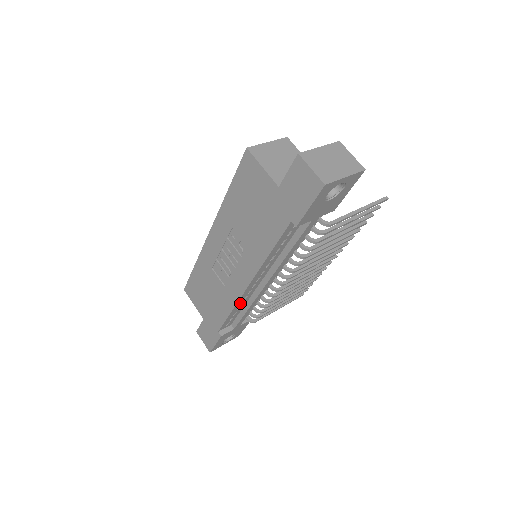
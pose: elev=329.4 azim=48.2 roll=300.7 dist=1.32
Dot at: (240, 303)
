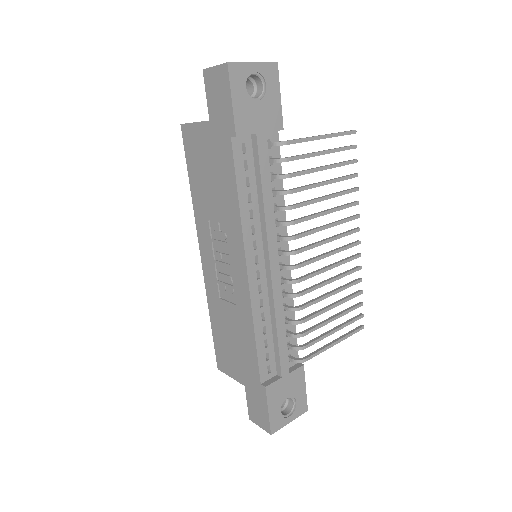
Dot at: (259, 315)
